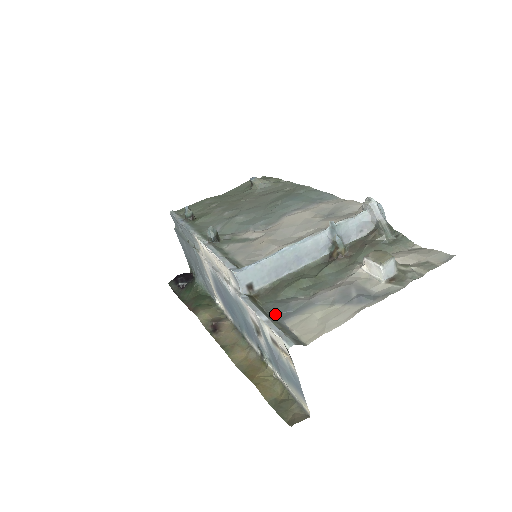
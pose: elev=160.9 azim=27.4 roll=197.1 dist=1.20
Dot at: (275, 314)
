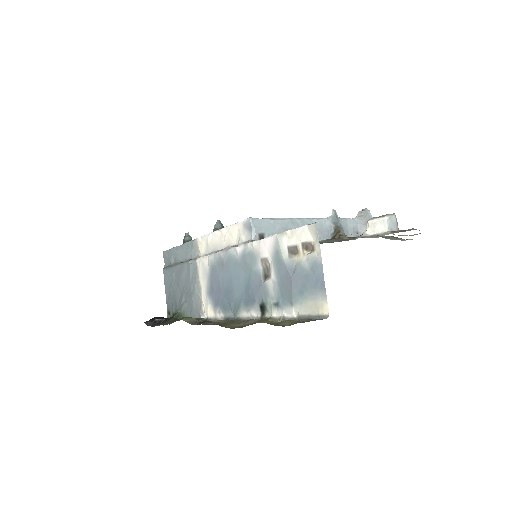
Dot at: occluded
